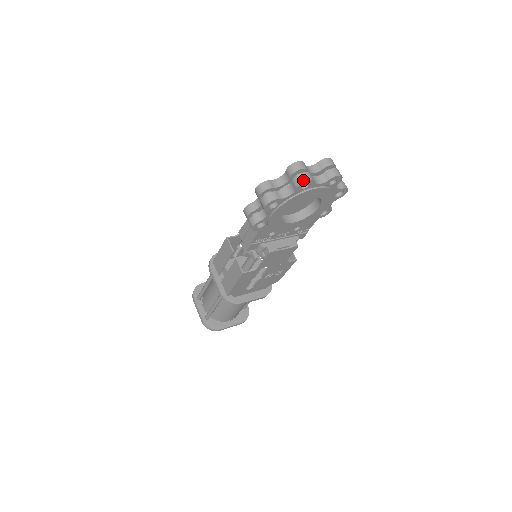
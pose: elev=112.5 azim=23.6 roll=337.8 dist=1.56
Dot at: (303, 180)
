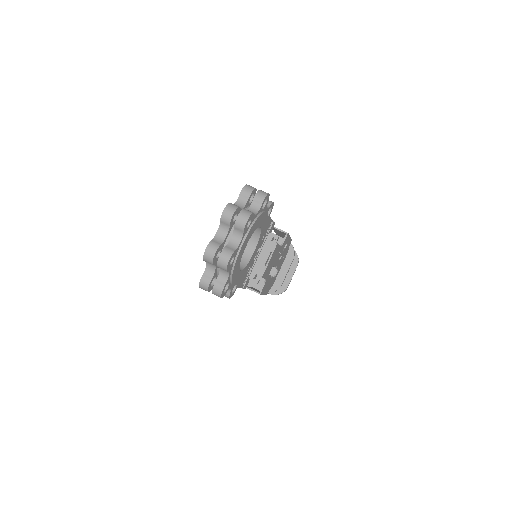
Dot at: (225, 265)
